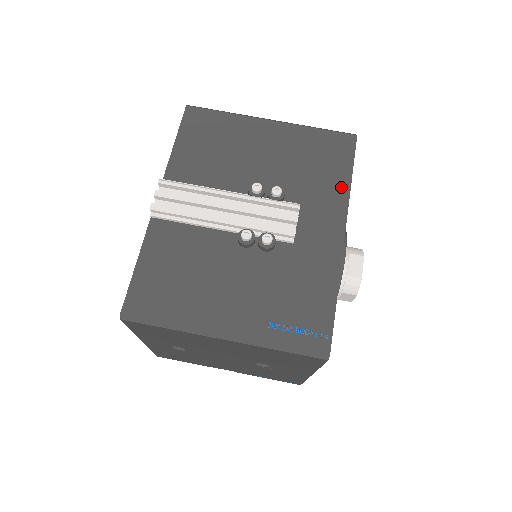
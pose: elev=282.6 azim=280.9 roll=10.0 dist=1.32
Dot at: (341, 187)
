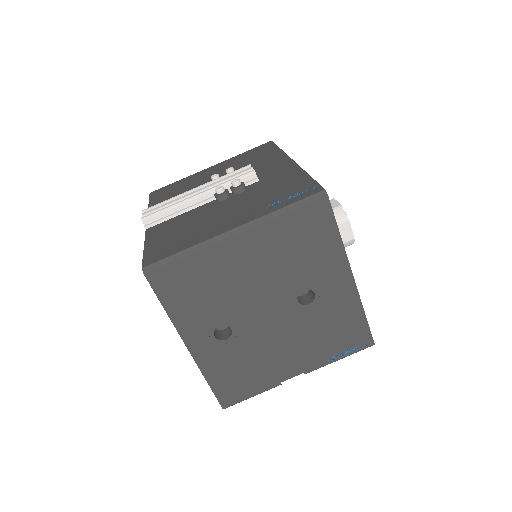
Dot at: (276, 154)
